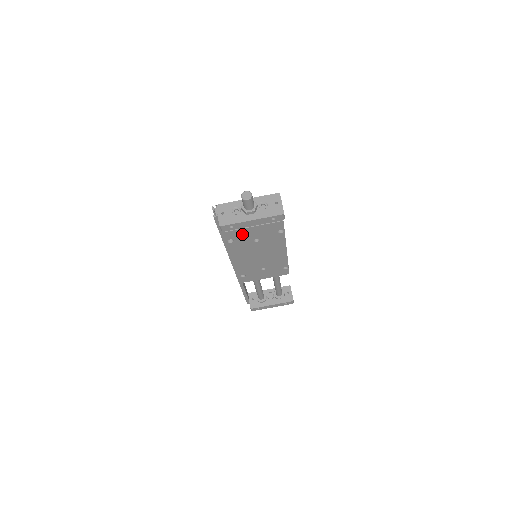
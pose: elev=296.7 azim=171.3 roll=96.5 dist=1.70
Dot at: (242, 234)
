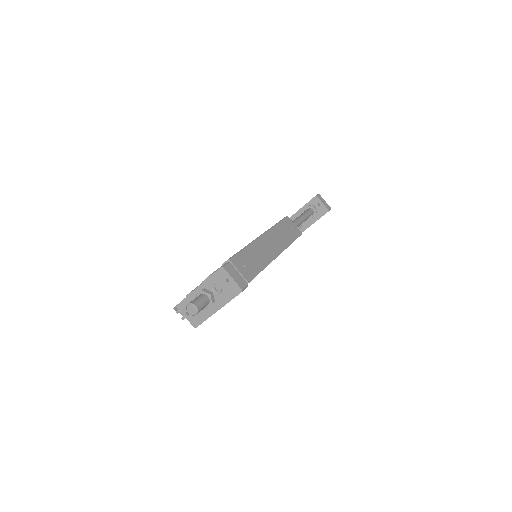
Dot at: occluded
